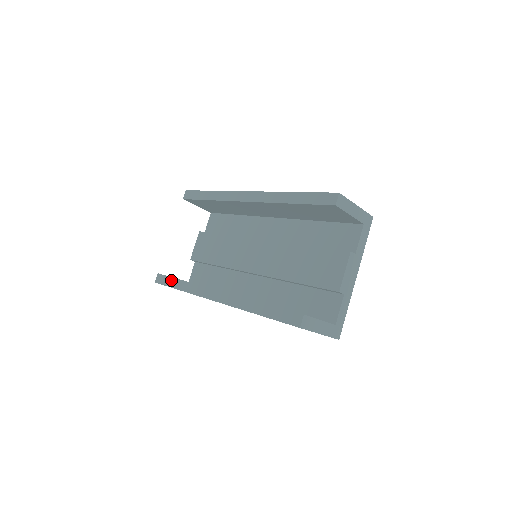
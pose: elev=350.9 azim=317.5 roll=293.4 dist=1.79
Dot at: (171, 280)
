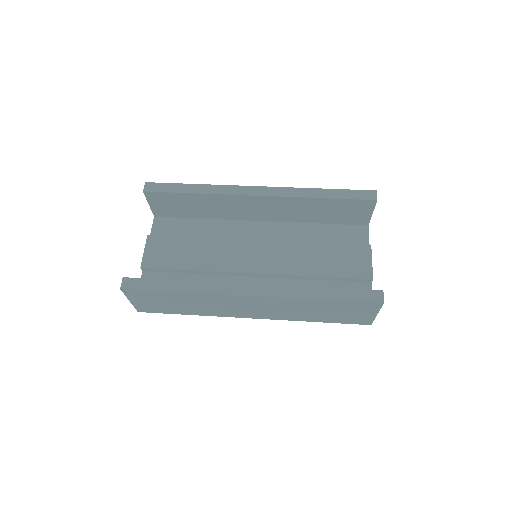
Dot at: (157, 282)
